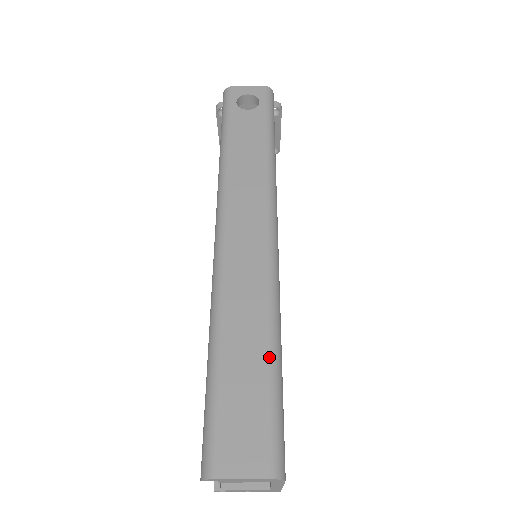
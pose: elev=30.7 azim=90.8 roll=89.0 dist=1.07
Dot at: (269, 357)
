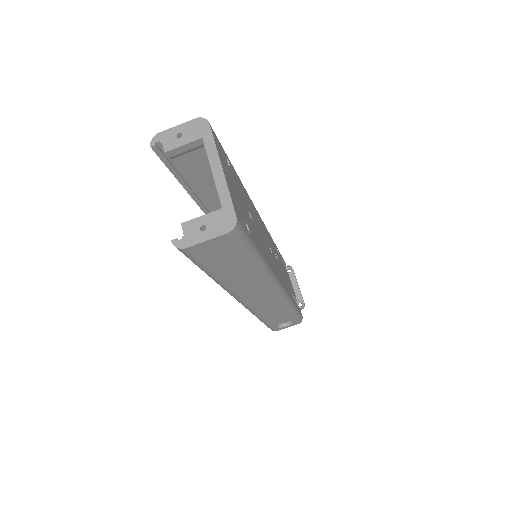
Dot at: occluded
